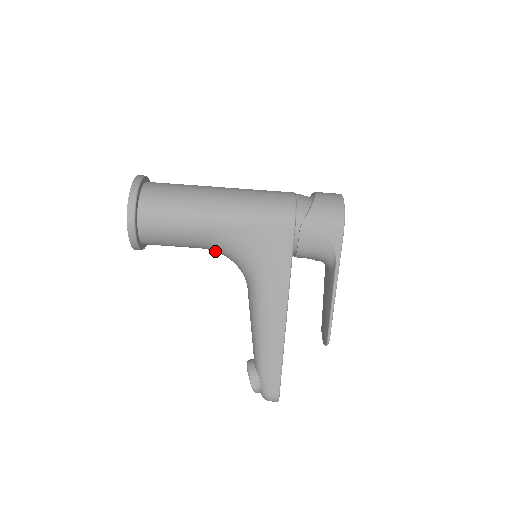
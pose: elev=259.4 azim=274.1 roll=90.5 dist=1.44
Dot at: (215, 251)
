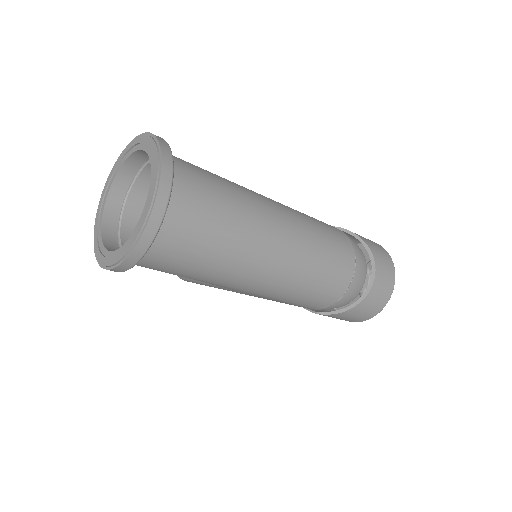
Dot at: occluded
